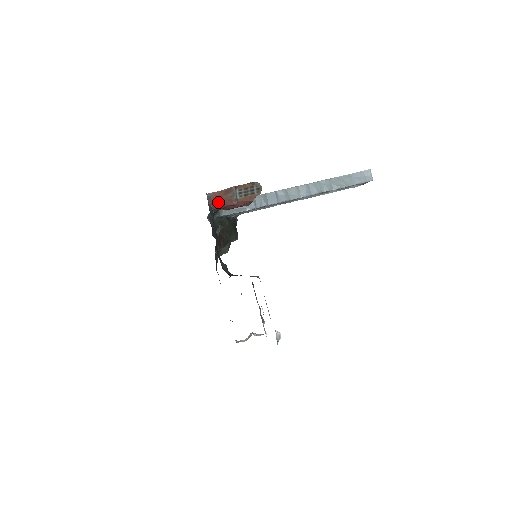
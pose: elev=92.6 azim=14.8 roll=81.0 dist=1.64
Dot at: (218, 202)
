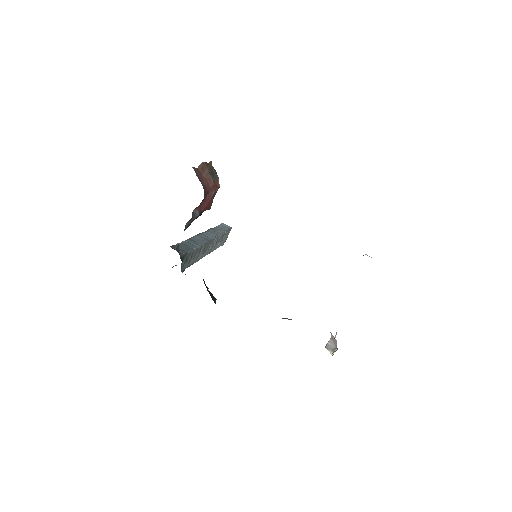
Dot at: (202, 182)
